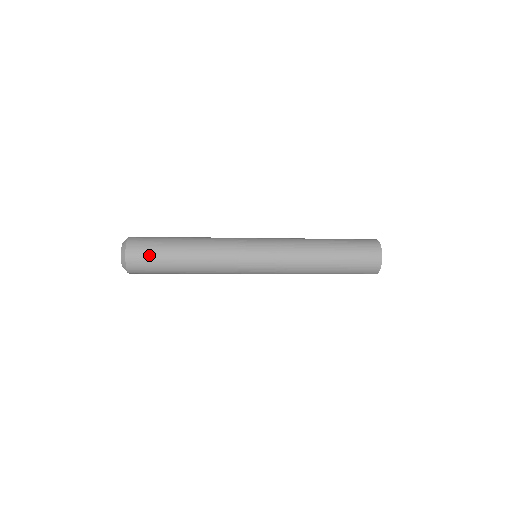
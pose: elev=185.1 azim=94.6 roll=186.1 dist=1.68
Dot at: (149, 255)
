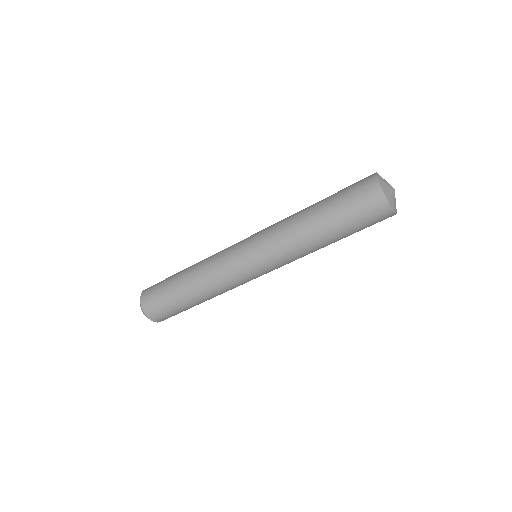
Dot at: (157, 286)
